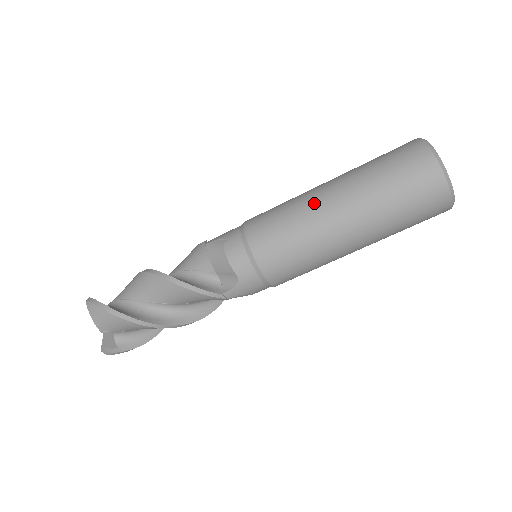
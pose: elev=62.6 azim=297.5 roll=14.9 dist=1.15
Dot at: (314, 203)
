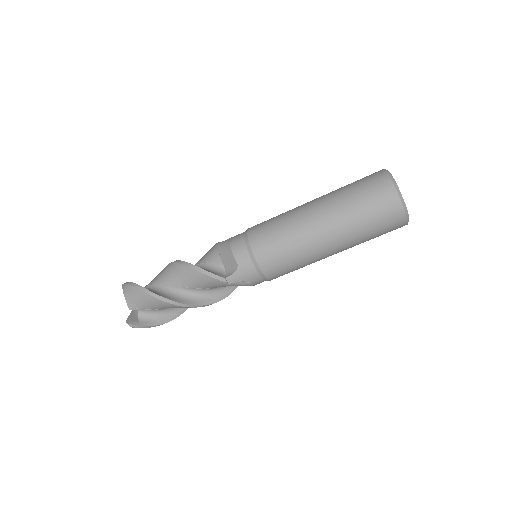
Dot at: (300, 210)
